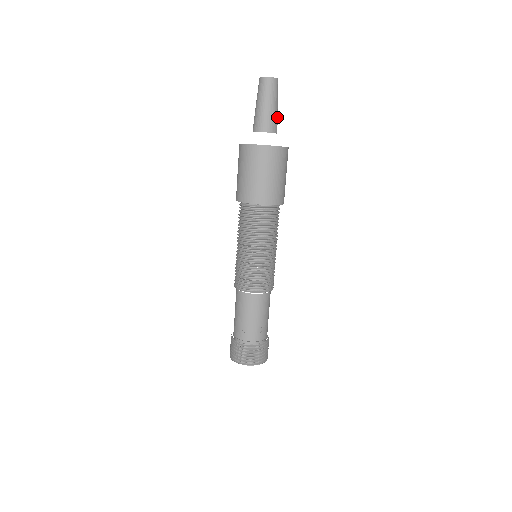
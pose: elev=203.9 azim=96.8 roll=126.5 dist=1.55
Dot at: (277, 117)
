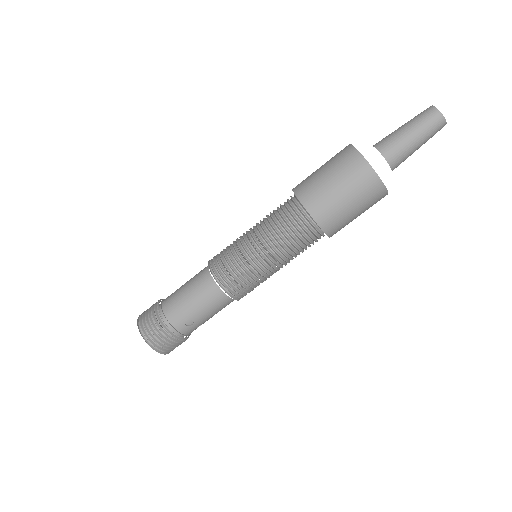
Dot at: occluded
